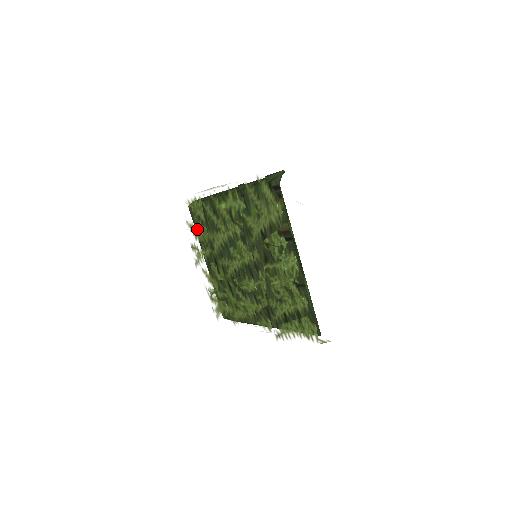
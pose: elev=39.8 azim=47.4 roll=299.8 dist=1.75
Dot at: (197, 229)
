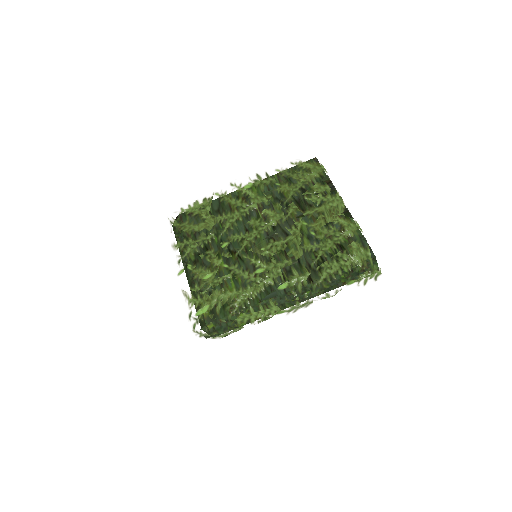
Dot at: (196, 221)
